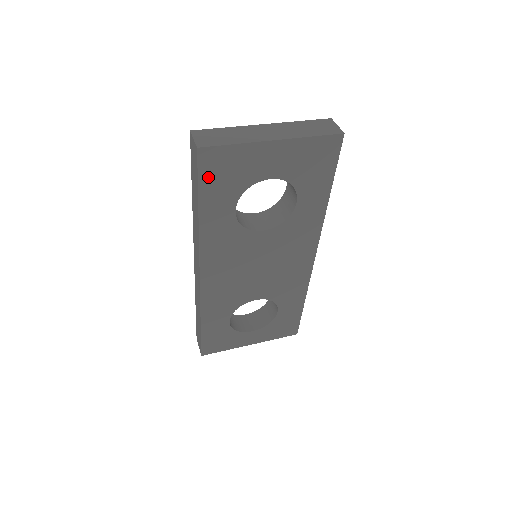
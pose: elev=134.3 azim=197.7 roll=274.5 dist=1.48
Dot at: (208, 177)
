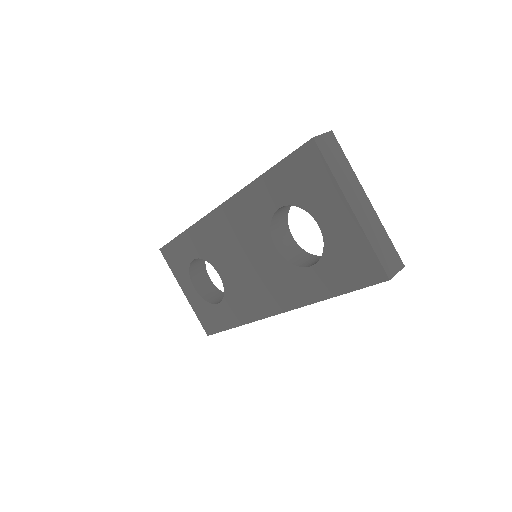
Dot at: (295, 163)
